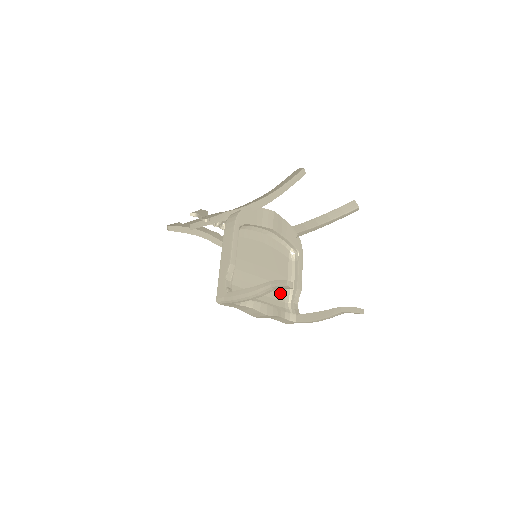
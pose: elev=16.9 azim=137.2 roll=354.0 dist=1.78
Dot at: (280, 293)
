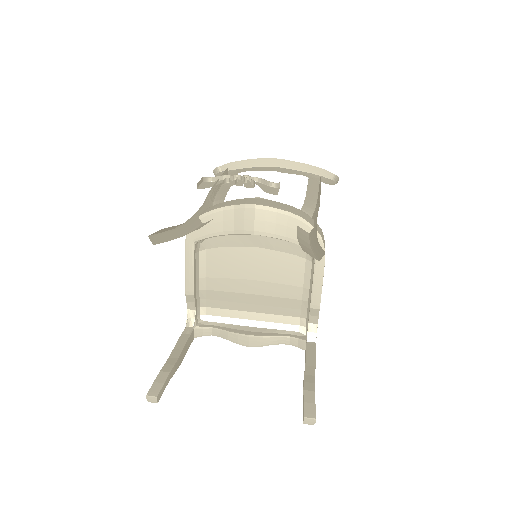
Dot at: (290, 307)
